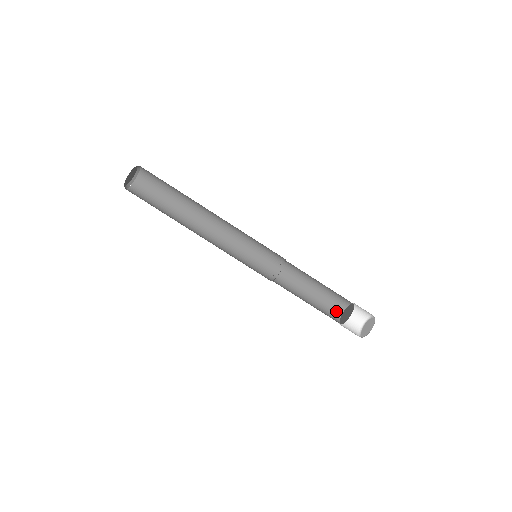
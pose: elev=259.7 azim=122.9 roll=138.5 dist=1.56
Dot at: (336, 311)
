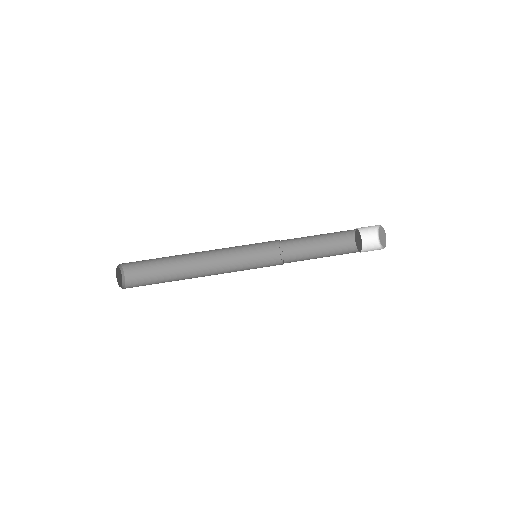
Dot at: (349, 241)
